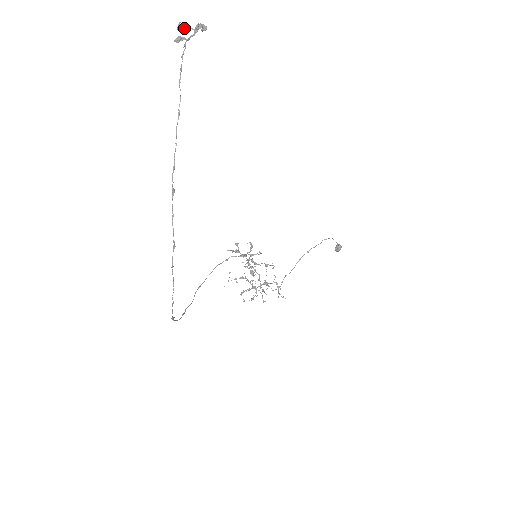
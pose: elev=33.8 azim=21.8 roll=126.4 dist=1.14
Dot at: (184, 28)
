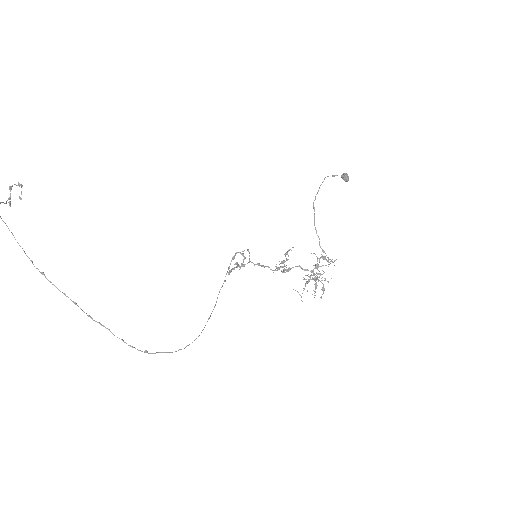
Dot at: occluded
